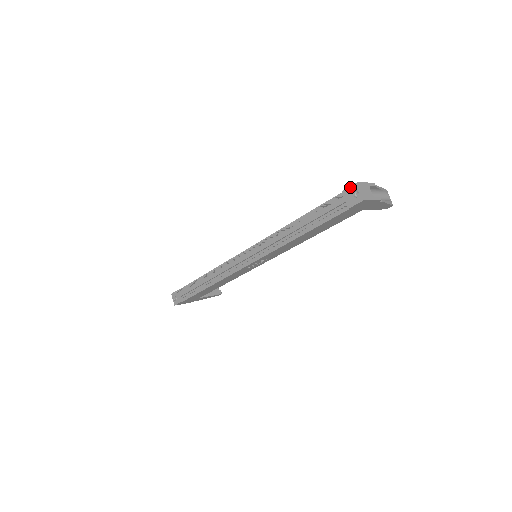
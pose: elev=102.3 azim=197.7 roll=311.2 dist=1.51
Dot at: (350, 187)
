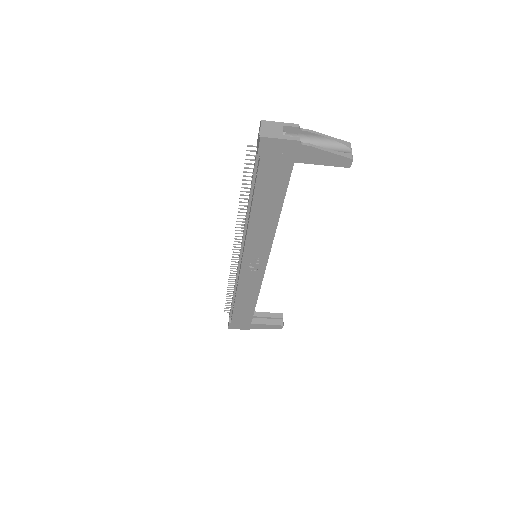
Dot at: (259, 130)
